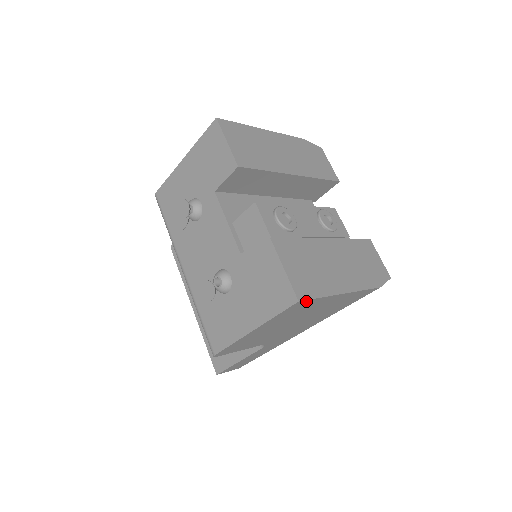
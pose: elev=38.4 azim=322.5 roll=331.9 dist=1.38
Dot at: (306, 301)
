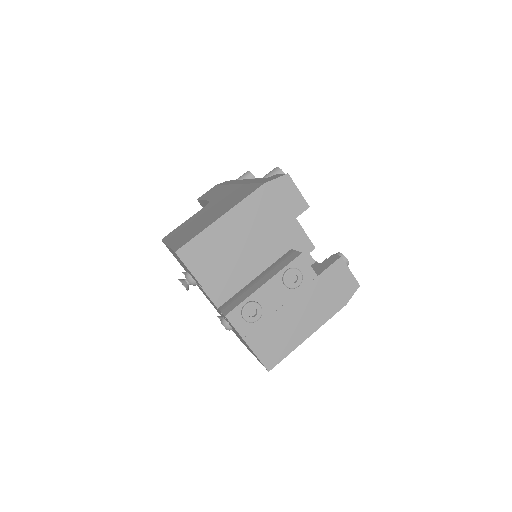
Dot at: (276, 363)
